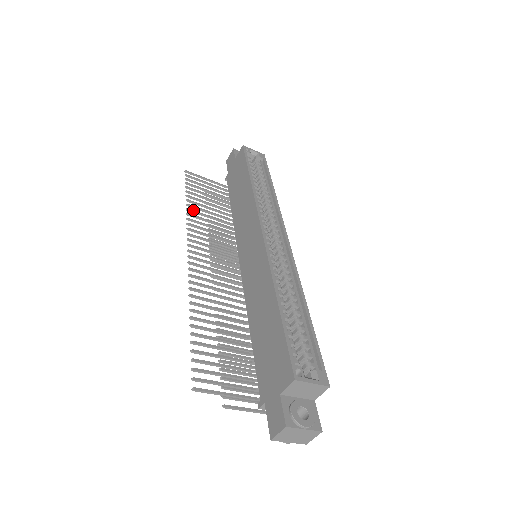
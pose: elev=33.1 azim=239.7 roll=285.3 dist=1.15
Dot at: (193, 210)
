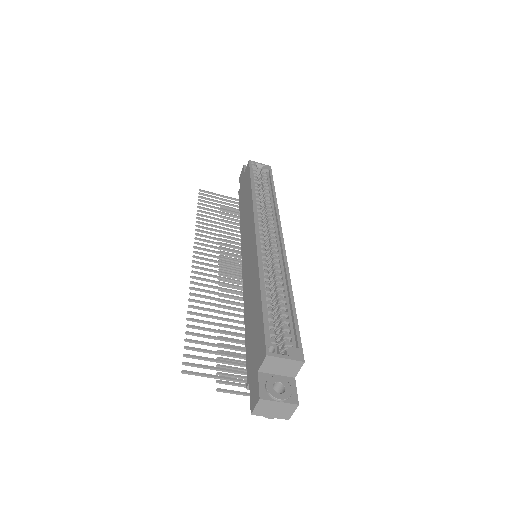
Dot at: (202, 222)
